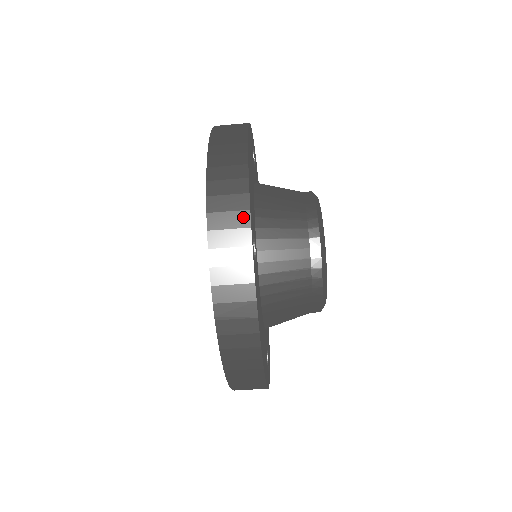
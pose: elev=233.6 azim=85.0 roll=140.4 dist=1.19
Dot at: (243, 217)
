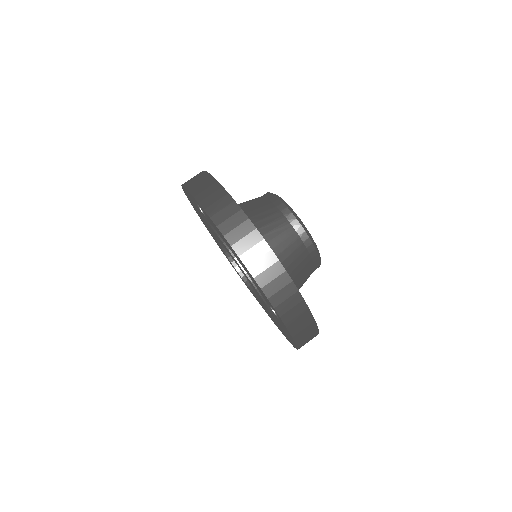
Dot at: (204, 175)
